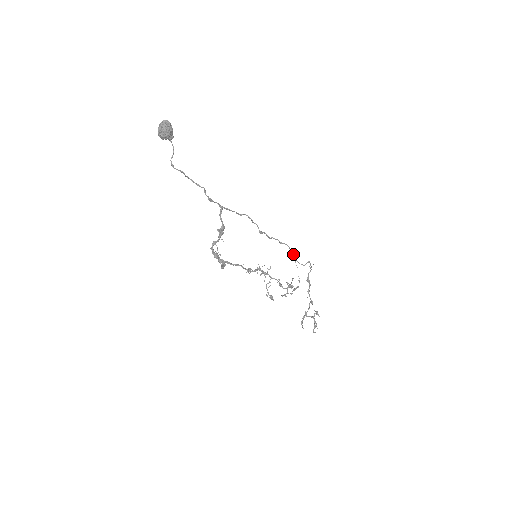
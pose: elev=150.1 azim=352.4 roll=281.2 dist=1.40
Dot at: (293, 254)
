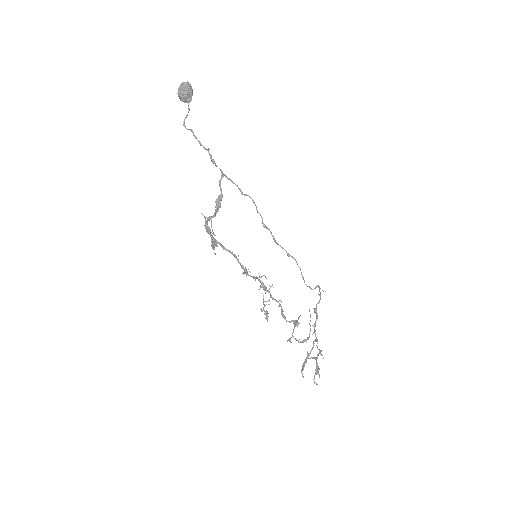
Dot at: (301, 274)
